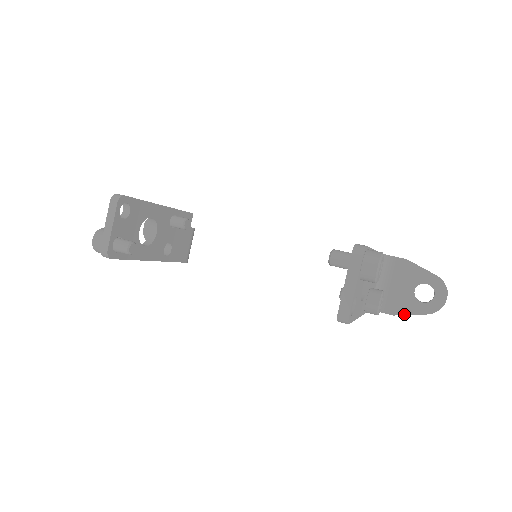
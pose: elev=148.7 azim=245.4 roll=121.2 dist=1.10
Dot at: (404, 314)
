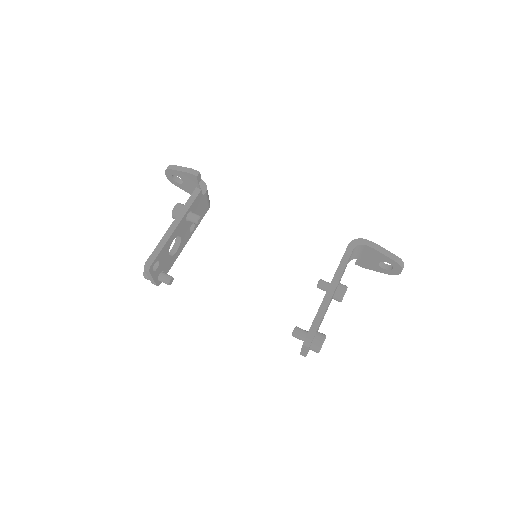
Dot at: occluded
